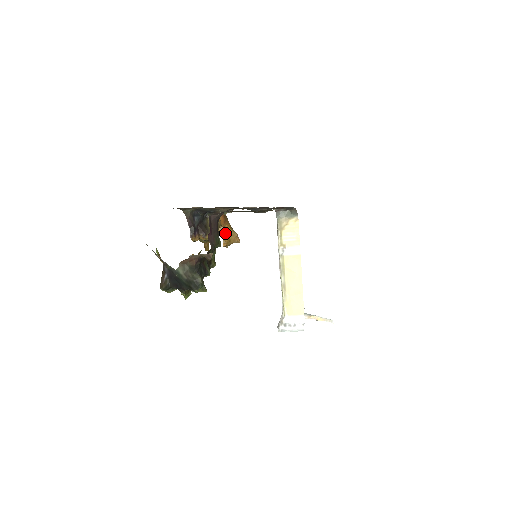
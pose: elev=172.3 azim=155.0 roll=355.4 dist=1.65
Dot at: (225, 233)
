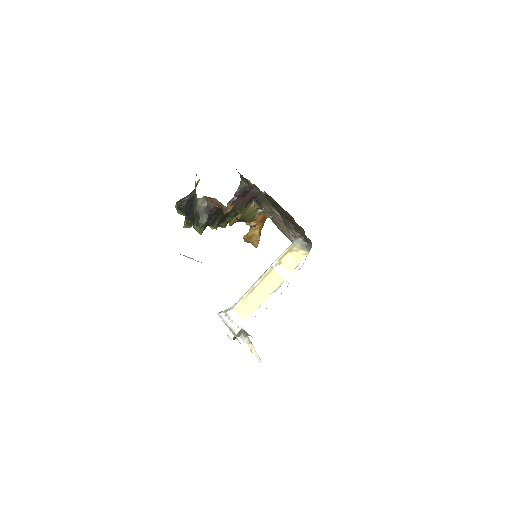
Dot at: (253, 230)
